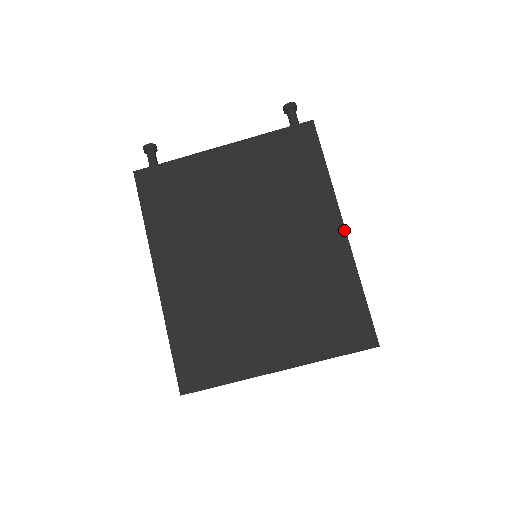
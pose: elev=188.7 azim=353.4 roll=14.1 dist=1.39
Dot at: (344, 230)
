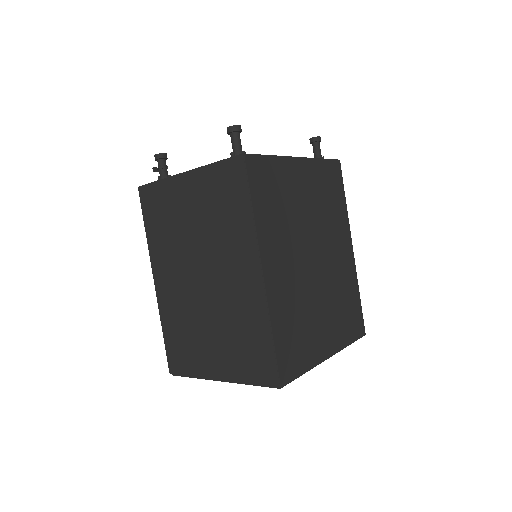
Dot at: occluded
